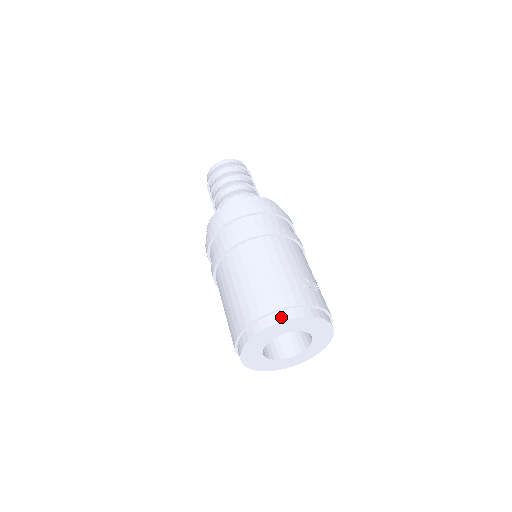
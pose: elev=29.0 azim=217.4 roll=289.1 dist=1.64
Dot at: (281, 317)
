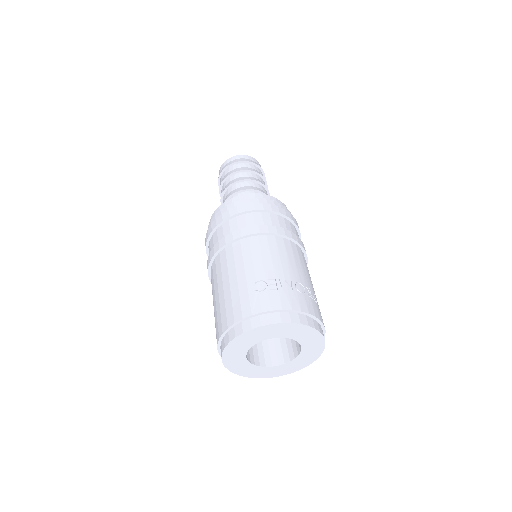
Dot at: (231, 336)
